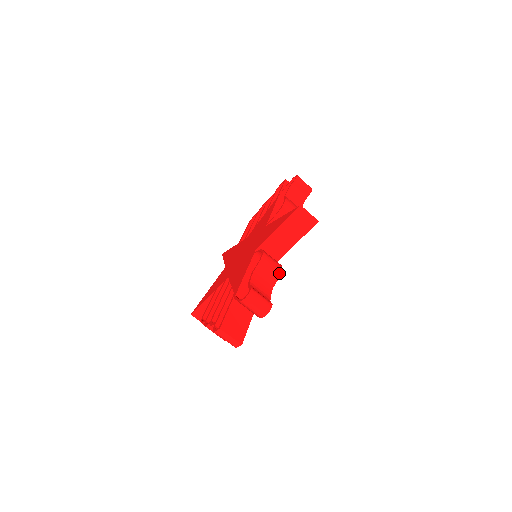
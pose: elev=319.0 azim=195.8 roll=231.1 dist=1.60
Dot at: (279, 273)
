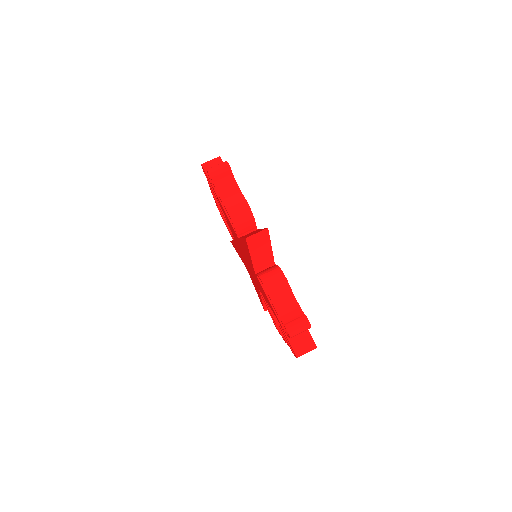
Dot at: (286, 282)
